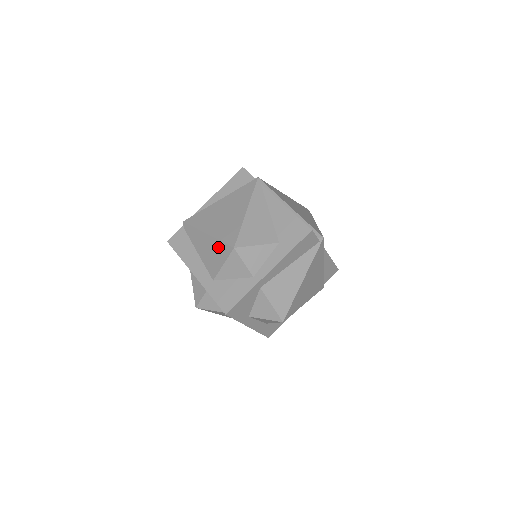
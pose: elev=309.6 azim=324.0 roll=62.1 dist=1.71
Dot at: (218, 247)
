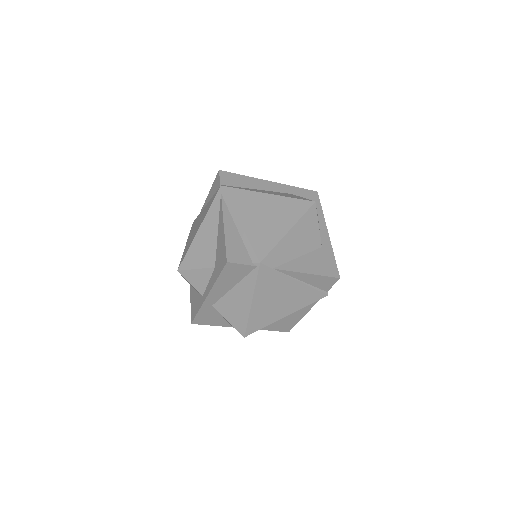
Dot at: occluded
